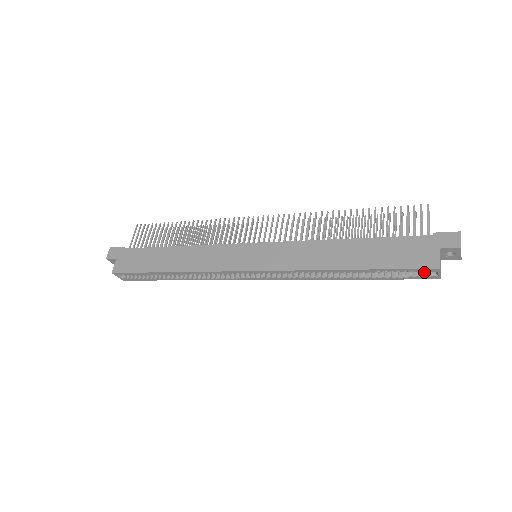
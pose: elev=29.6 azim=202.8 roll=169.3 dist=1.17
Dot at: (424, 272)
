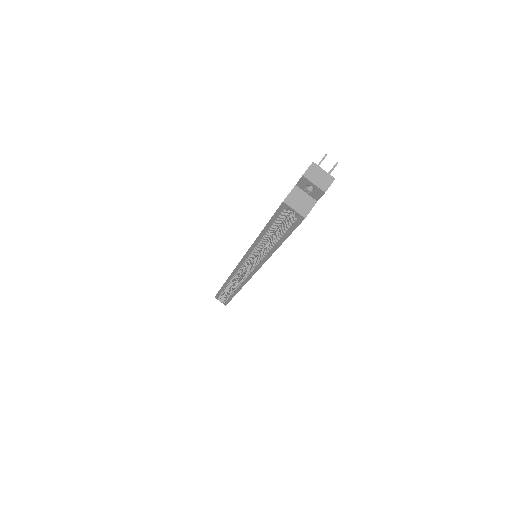
Dot at: (292, 215)
